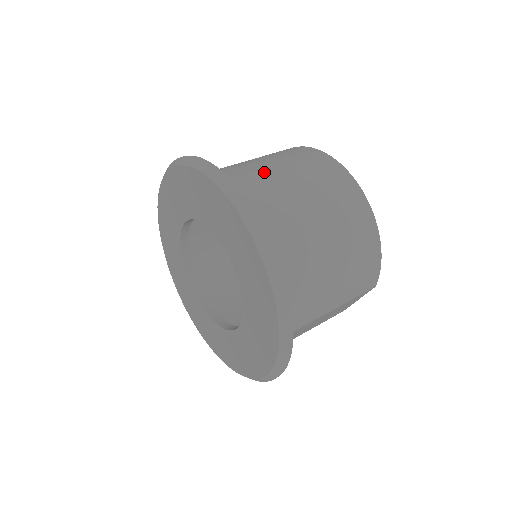
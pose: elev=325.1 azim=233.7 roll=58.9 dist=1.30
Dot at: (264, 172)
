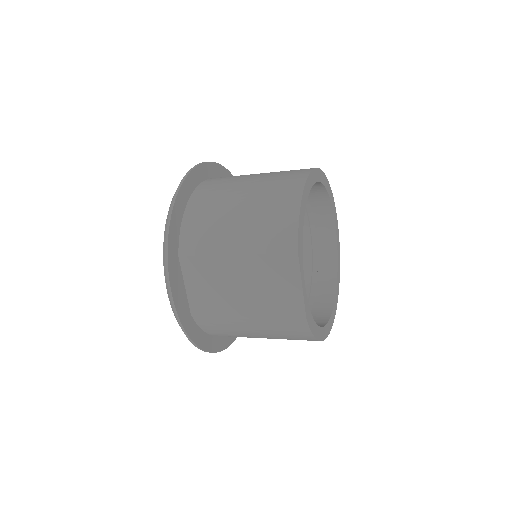
Dot at: occluded
